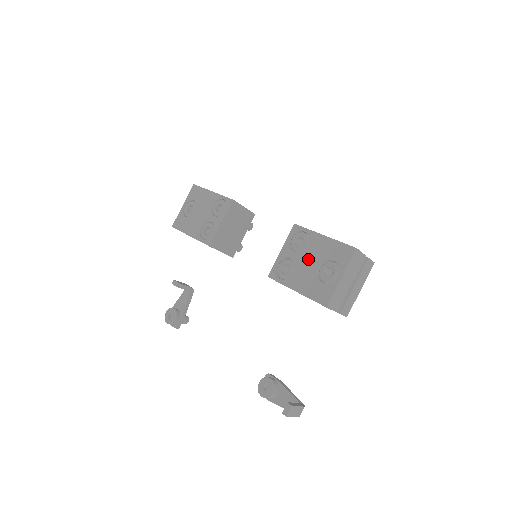
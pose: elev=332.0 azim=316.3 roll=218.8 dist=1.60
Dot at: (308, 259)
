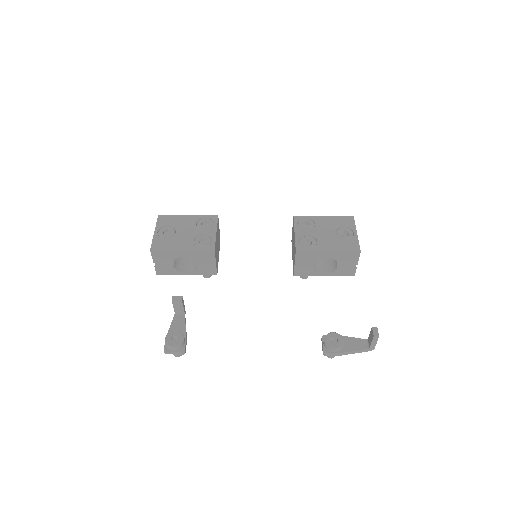
Dot at: (323, 231)
